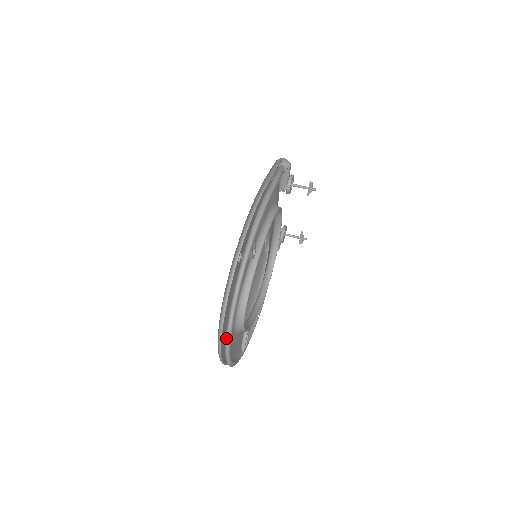
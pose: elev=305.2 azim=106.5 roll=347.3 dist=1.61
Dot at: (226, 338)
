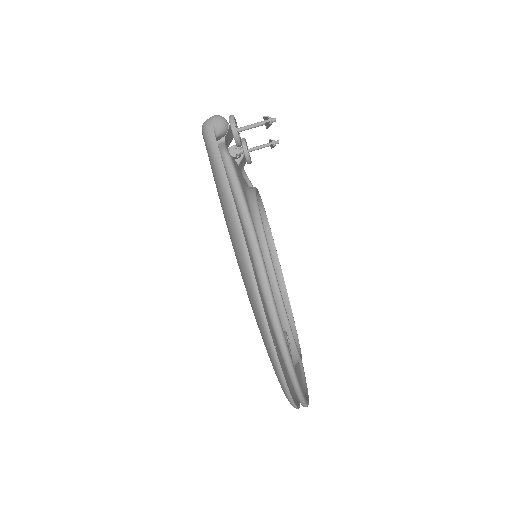
Dot at: occluded
